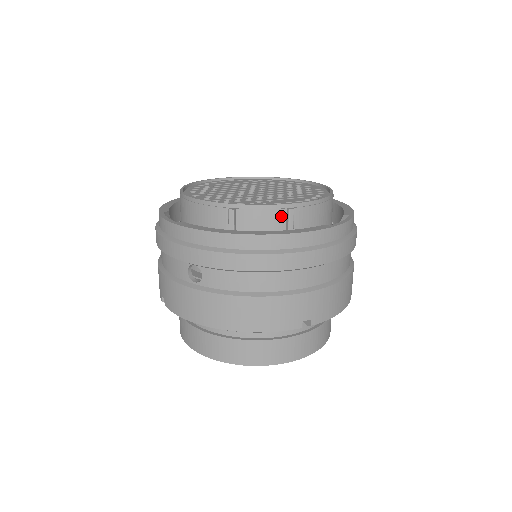
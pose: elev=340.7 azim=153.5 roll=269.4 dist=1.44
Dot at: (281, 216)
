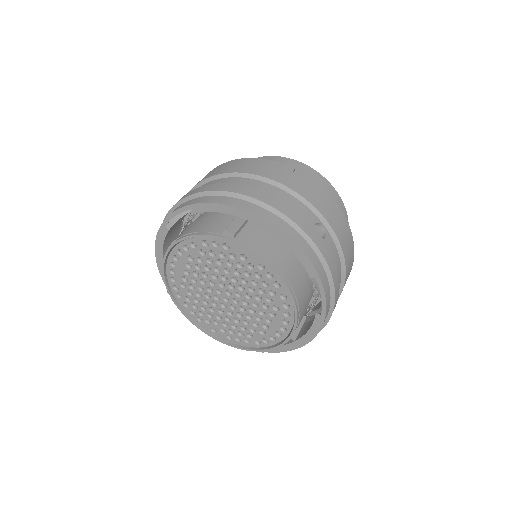
Dot at: occluded
